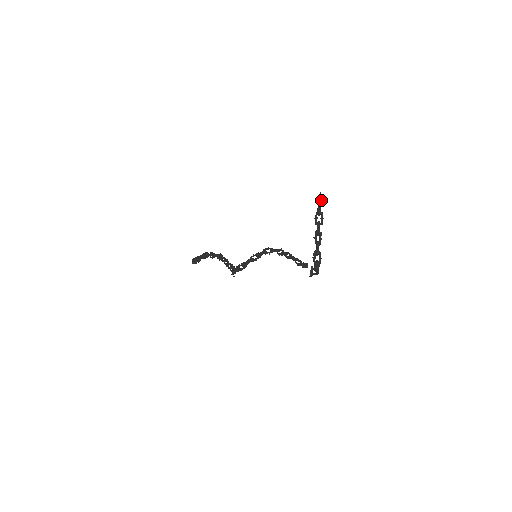
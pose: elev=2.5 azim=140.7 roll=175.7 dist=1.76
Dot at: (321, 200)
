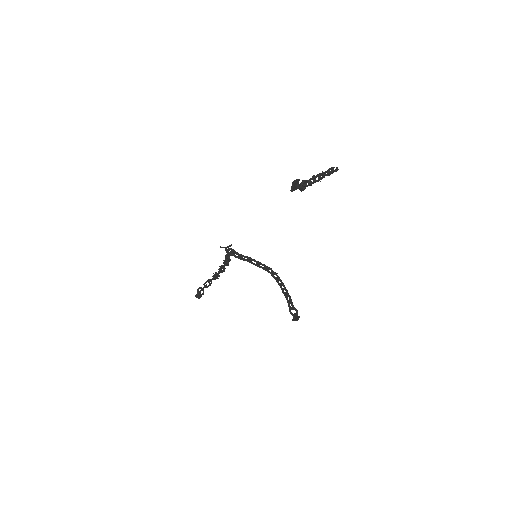
Dot at: (335, 170)
